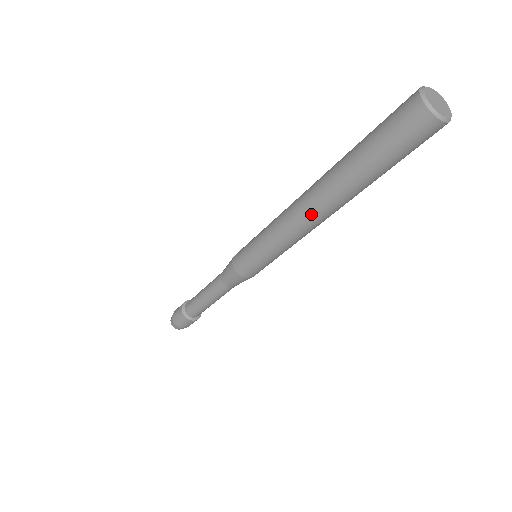
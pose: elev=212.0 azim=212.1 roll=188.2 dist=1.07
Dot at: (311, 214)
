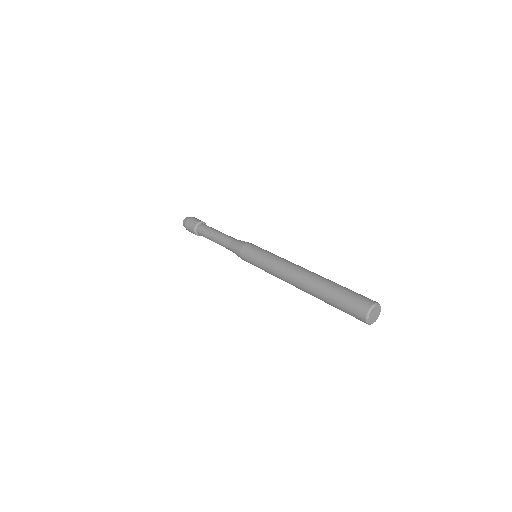
Dot at: (296, 287)
